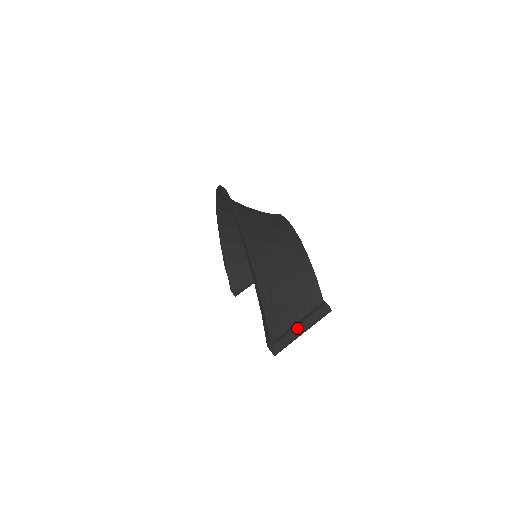
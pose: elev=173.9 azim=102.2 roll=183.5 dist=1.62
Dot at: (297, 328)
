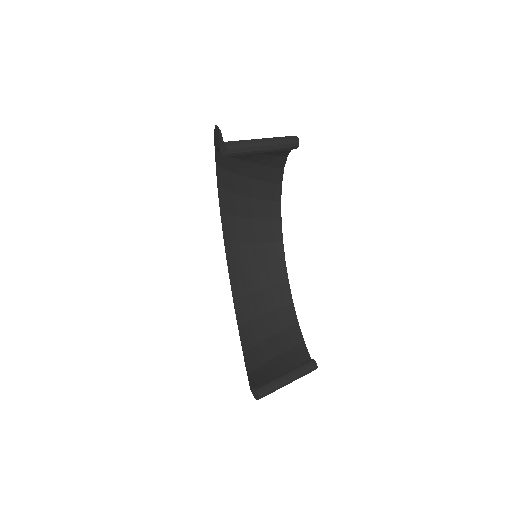
Dot at: occluded
